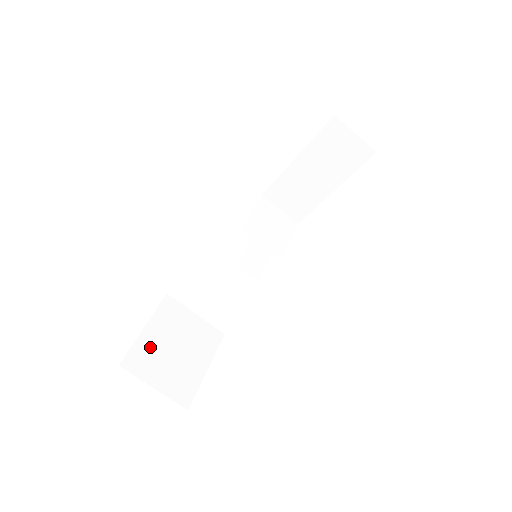
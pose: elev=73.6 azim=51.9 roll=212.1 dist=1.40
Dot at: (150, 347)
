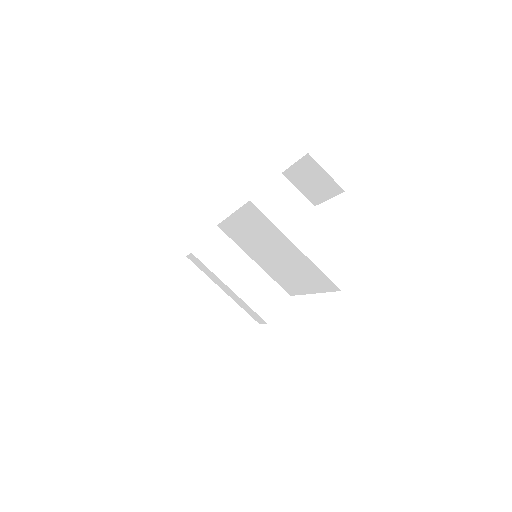
Dot at: occluded
